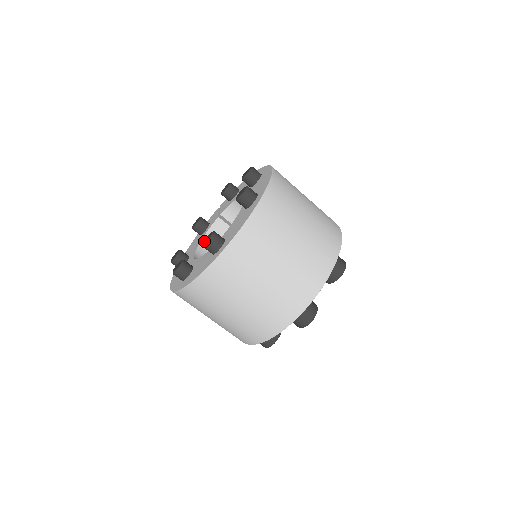
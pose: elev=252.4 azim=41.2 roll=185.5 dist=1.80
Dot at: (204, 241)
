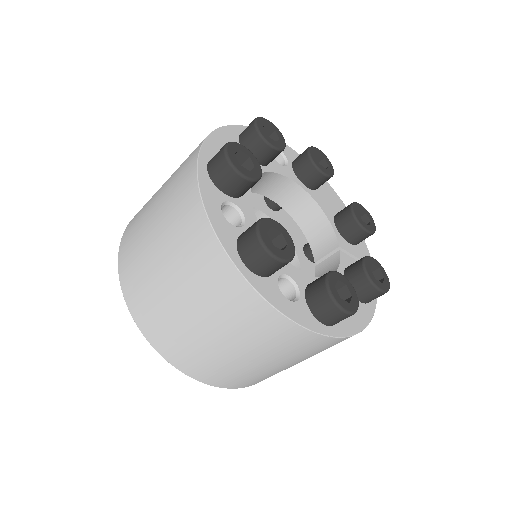
Dot at: occluded
